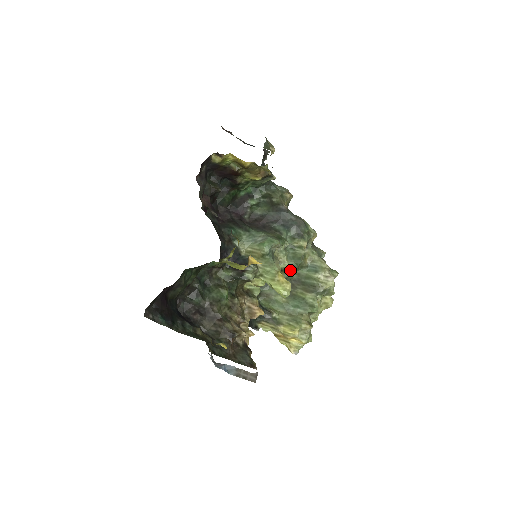
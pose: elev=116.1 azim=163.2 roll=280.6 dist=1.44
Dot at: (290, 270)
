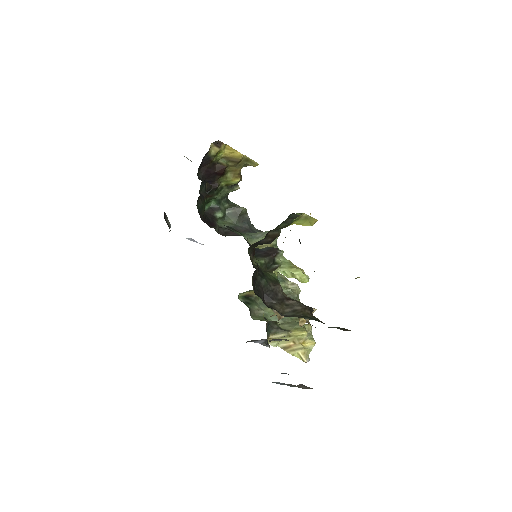
Dot at: occluded
